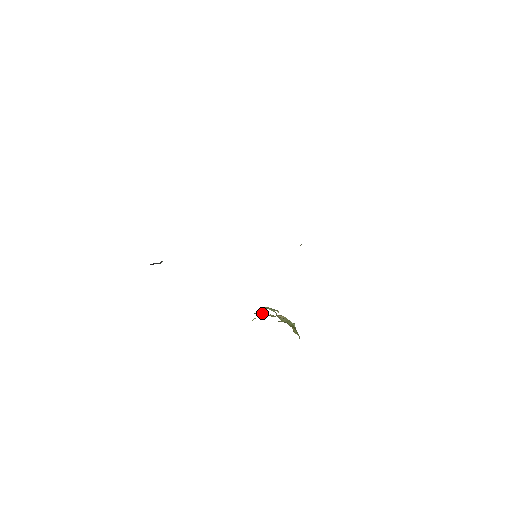
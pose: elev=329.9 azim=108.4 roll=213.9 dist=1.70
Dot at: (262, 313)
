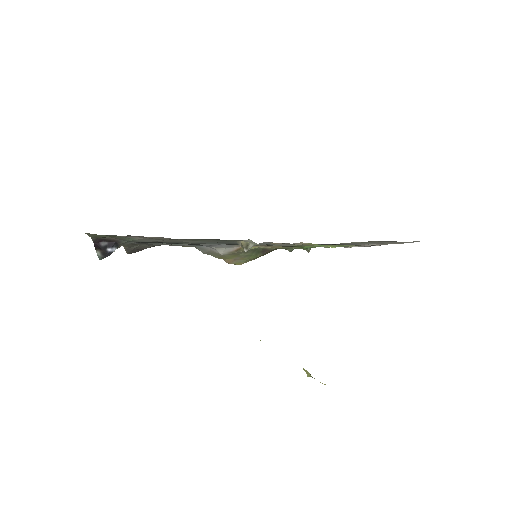
Dot at: occluded
